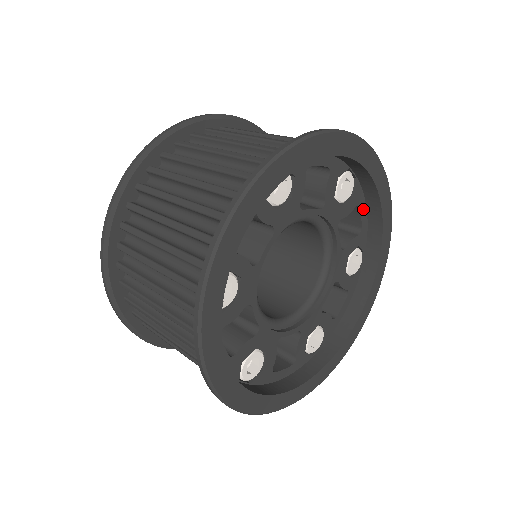
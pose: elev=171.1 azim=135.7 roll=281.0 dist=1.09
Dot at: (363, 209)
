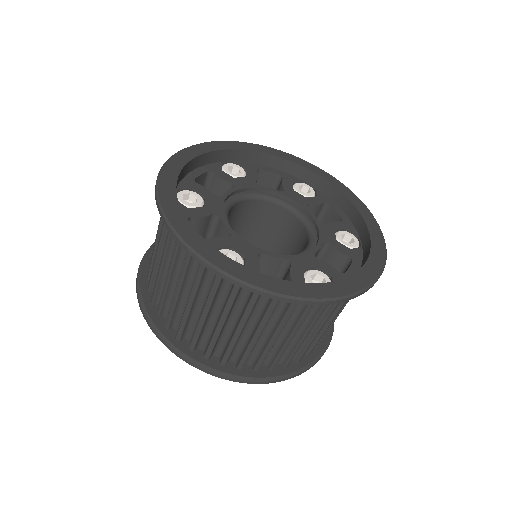
Dot at: (336, 208)
